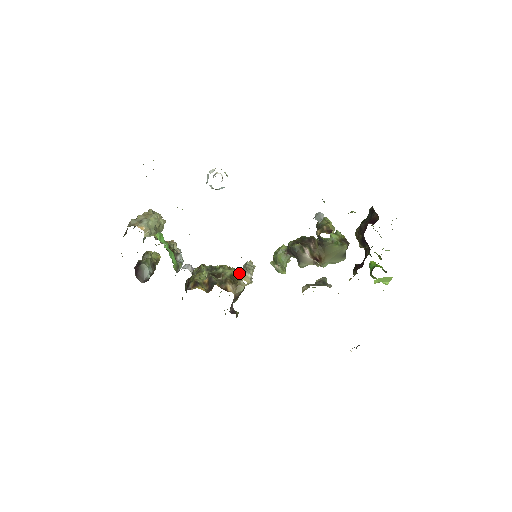
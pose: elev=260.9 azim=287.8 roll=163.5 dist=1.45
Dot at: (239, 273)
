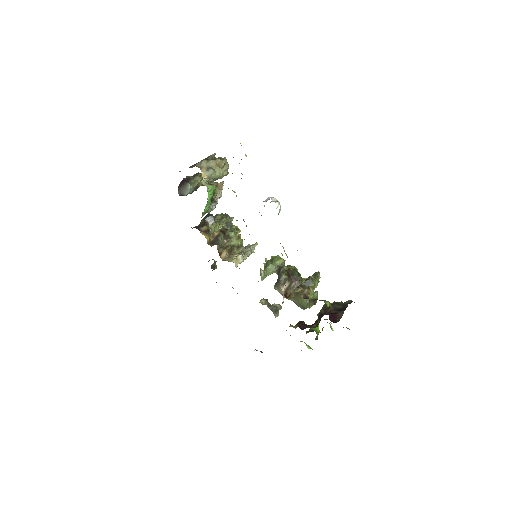
Dot at: (239, 249)
